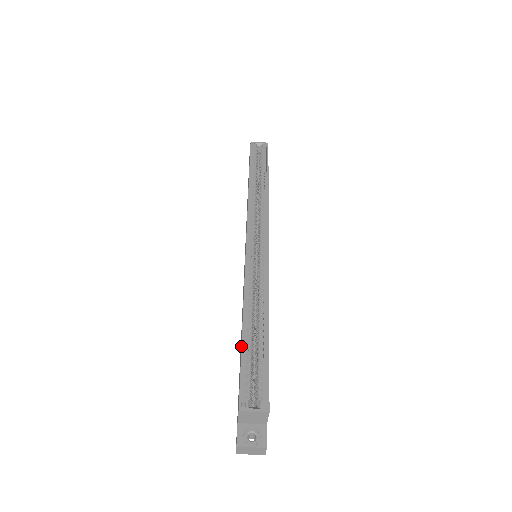
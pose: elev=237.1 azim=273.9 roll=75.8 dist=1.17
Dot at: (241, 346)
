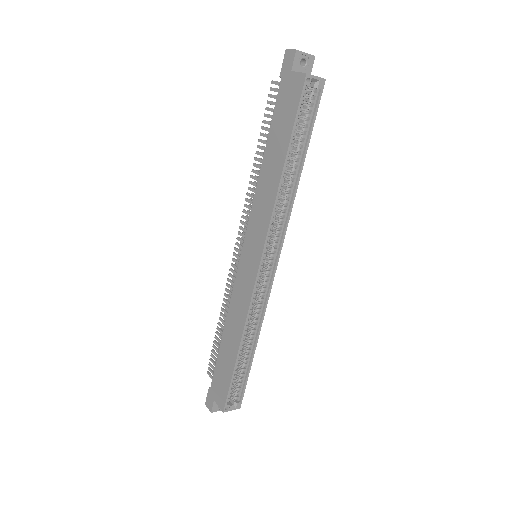
Dot at: (233, 371)
